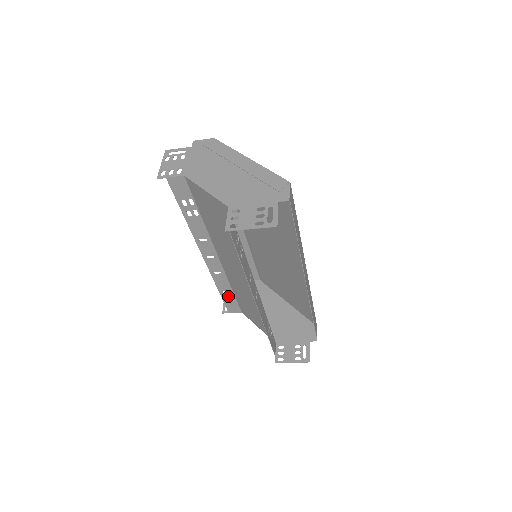
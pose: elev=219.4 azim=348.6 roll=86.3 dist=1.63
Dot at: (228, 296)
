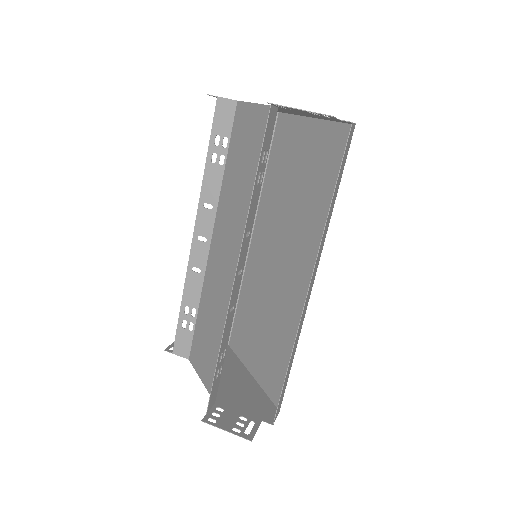
Dot at: (187, 319)
